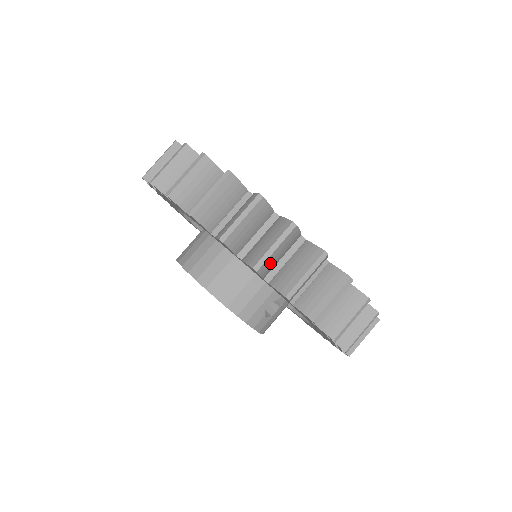
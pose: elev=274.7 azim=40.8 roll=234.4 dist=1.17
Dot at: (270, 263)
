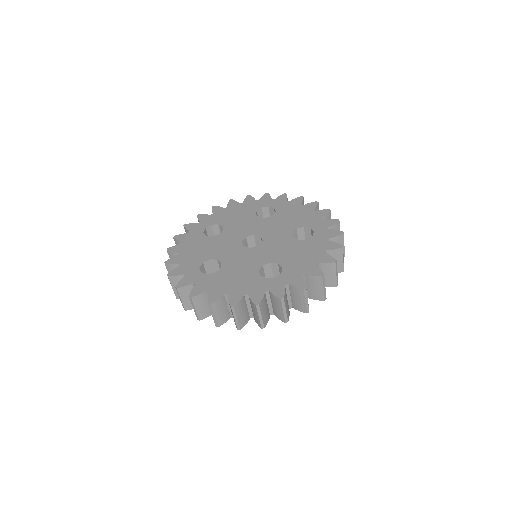
Dot at: (243, 320)
